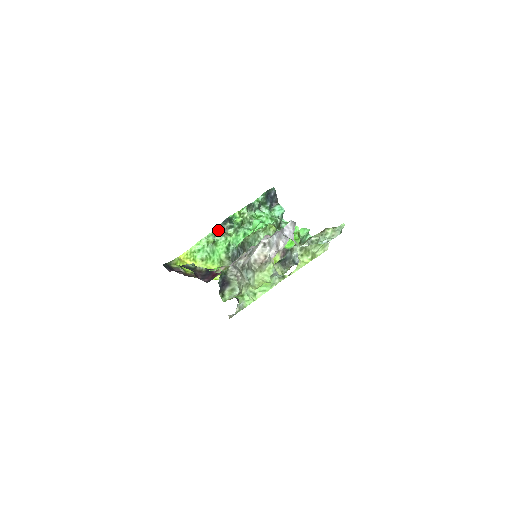
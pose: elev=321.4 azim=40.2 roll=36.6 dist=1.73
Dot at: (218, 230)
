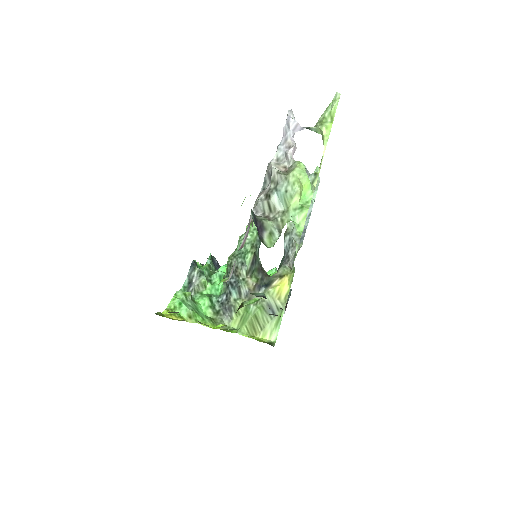
Dot at: (188, 284)
